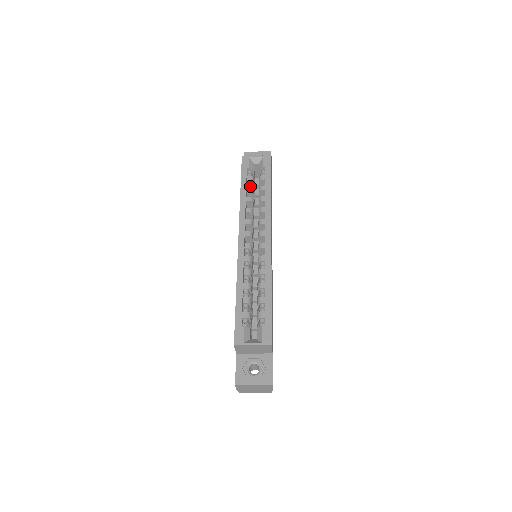
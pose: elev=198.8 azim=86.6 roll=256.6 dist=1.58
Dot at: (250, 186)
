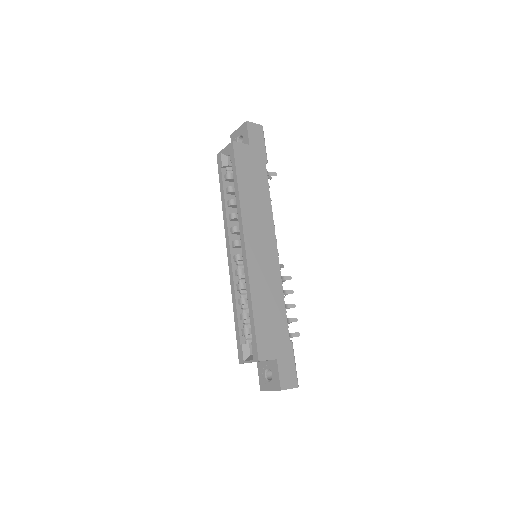
Dot at: (227, 187)
